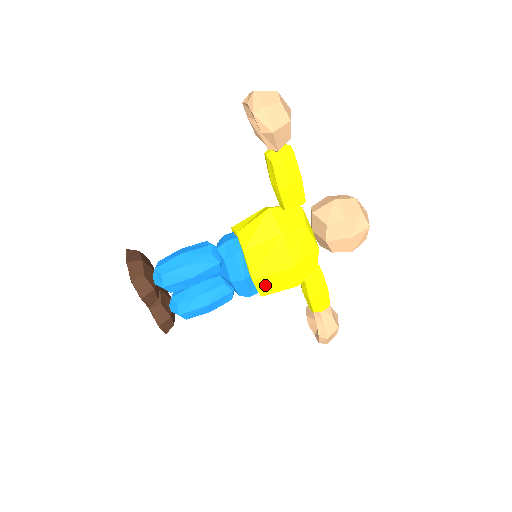
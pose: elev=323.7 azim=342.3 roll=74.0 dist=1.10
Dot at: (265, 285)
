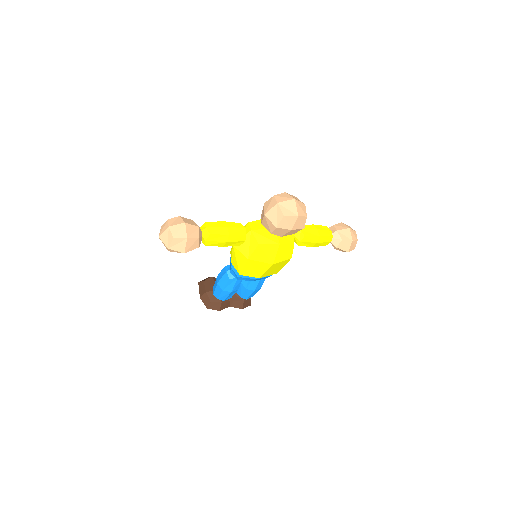
Dot at: (270, 273)
